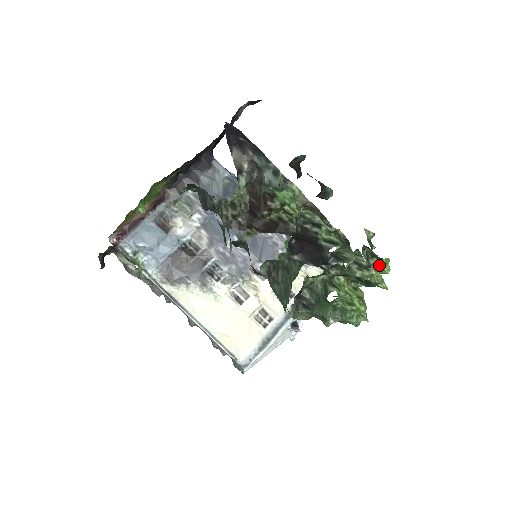
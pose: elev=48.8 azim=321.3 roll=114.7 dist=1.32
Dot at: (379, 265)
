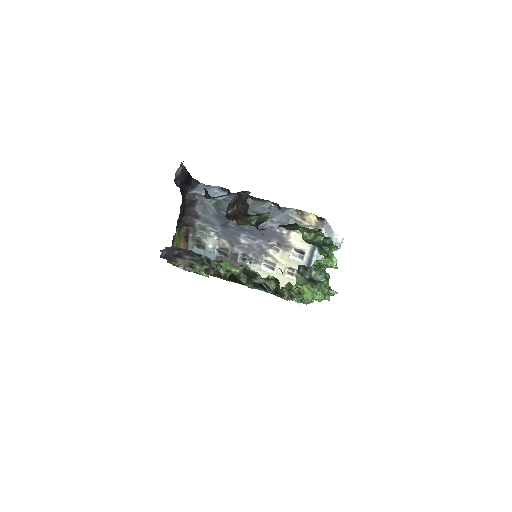
Dot at: (321, 267)
